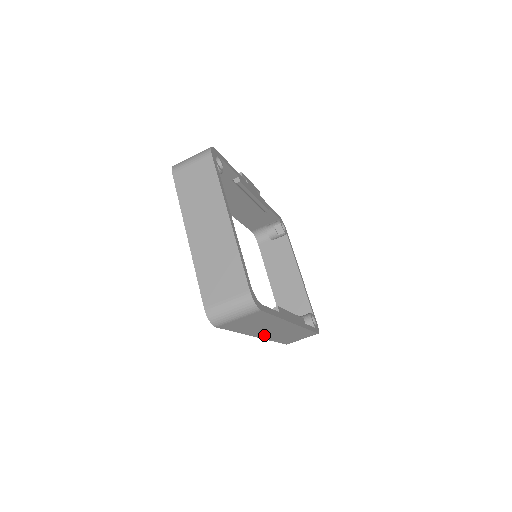
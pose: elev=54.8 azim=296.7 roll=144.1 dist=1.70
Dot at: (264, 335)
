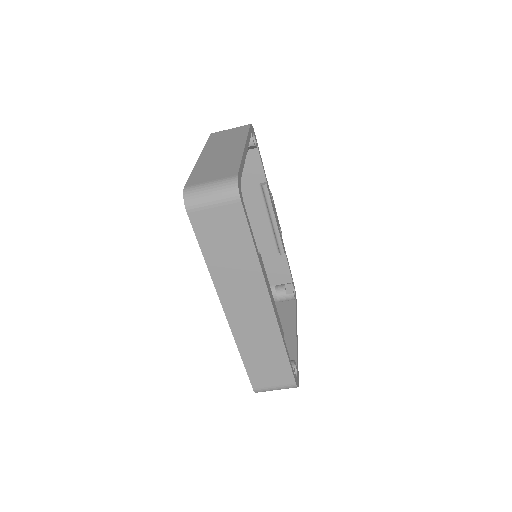
Dot at: (232, 311)
